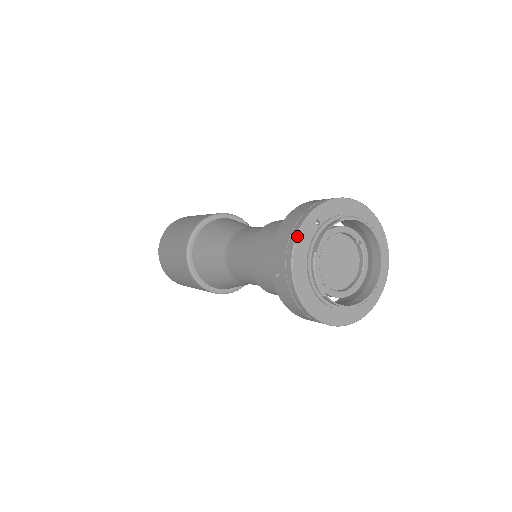
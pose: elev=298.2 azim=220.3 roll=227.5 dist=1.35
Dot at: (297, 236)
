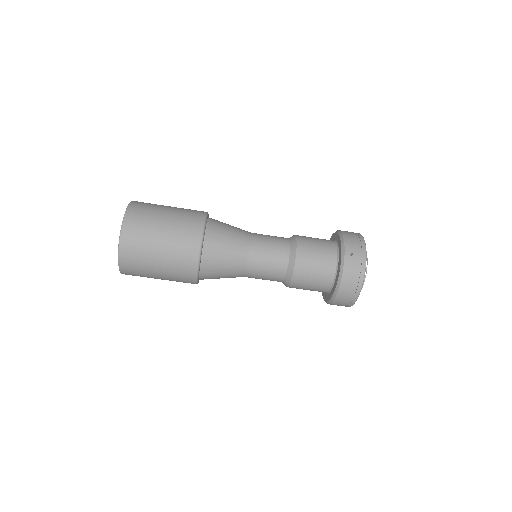
Dot at: occluded
